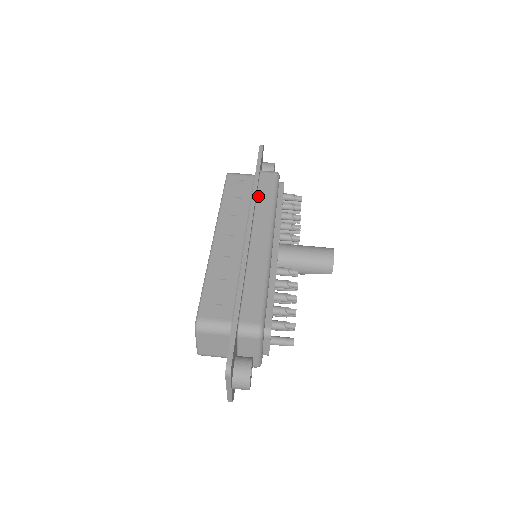
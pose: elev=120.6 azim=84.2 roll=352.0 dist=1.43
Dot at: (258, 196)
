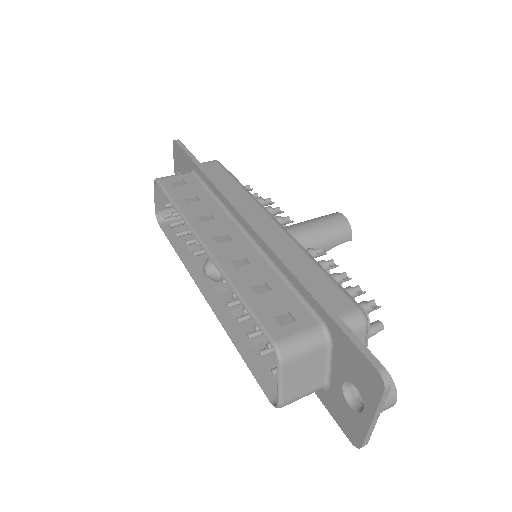
Dot at: occluded
